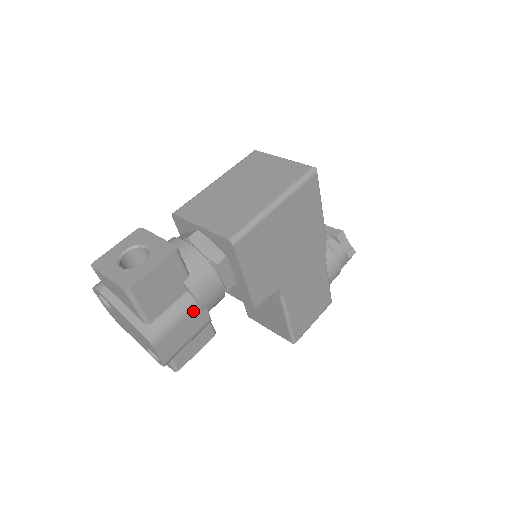
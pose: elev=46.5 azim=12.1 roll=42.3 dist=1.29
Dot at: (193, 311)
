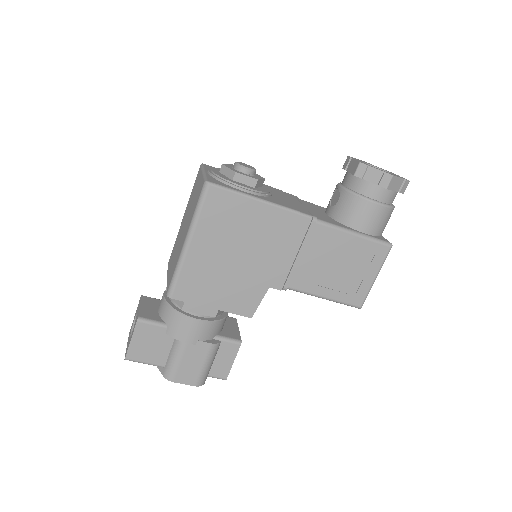
Dot at: (187, 348)
